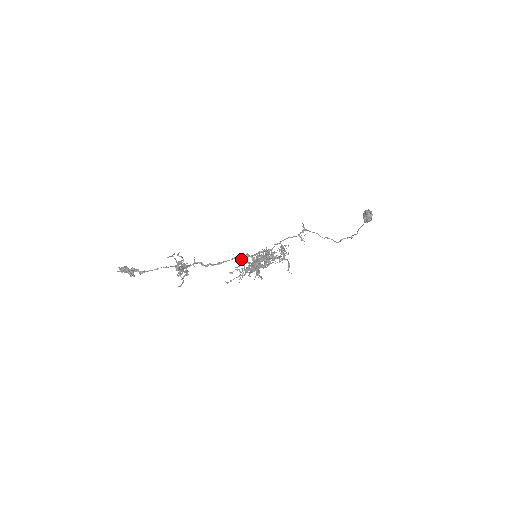
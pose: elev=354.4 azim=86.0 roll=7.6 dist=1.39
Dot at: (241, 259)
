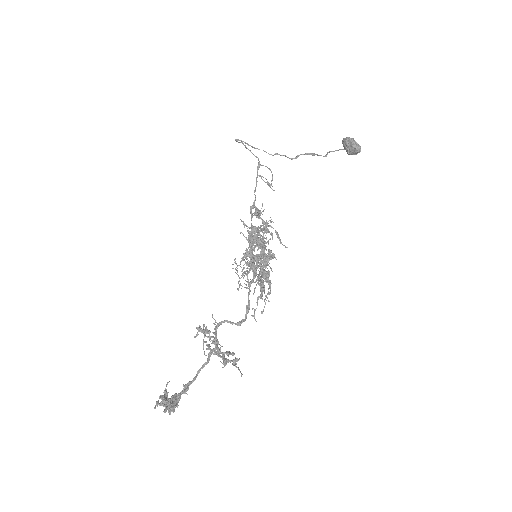
Dot at: (235, 263)
